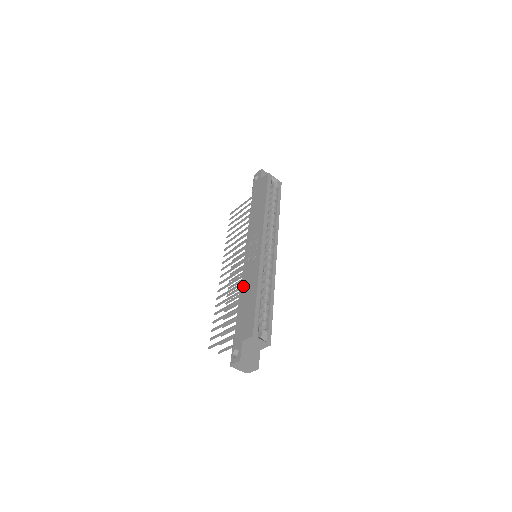
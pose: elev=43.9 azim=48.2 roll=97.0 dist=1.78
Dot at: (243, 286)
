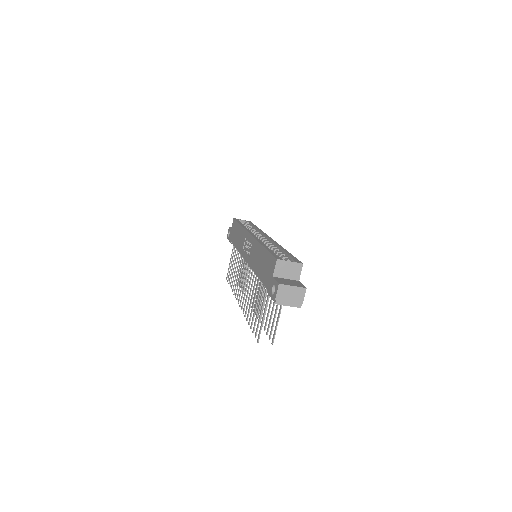
Dot at: (253, 266)
